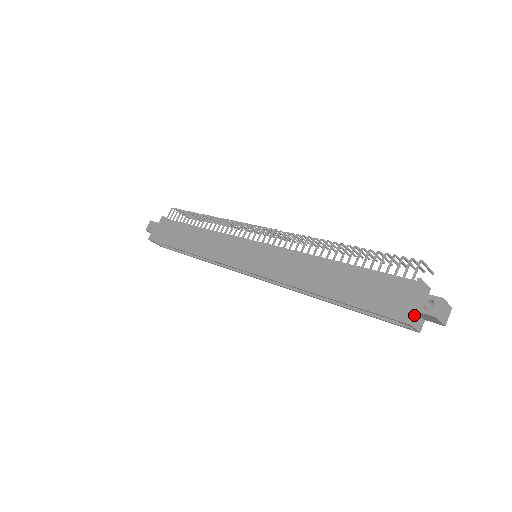
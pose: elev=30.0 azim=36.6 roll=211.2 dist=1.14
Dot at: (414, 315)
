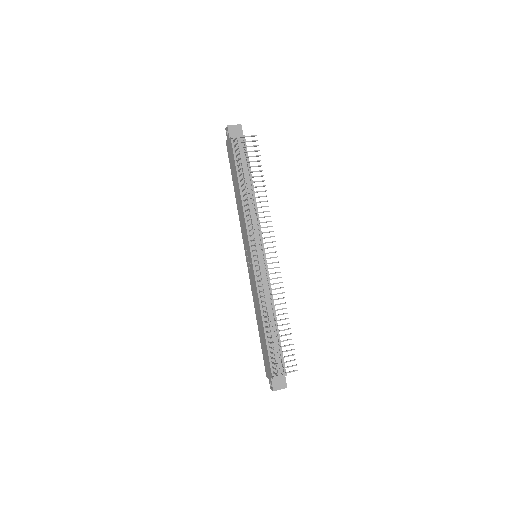
Dot at: occluded
